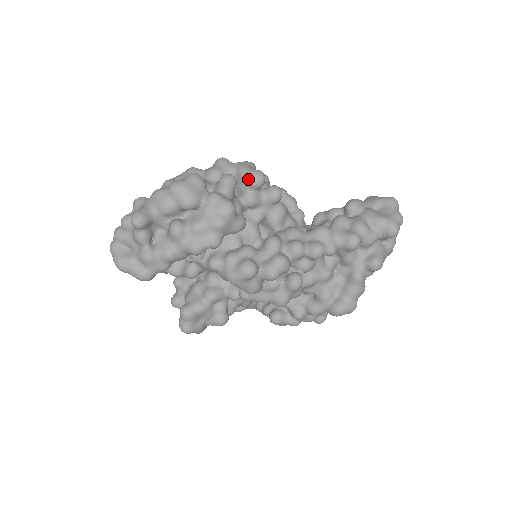
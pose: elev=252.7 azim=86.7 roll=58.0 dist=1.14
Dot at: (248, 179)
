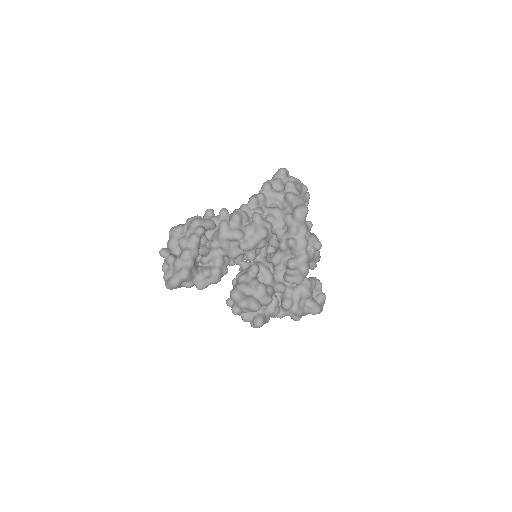
Dot at: (205, 215)
